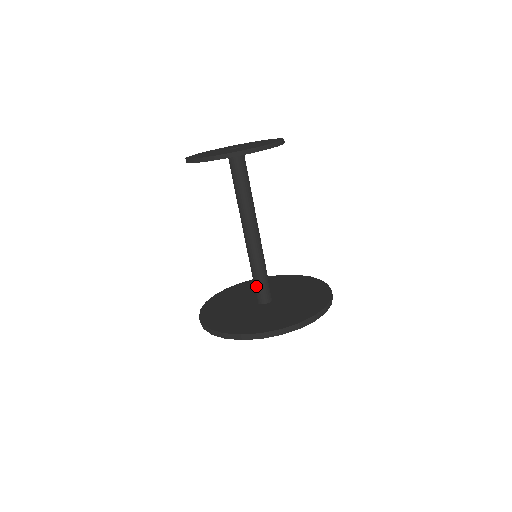
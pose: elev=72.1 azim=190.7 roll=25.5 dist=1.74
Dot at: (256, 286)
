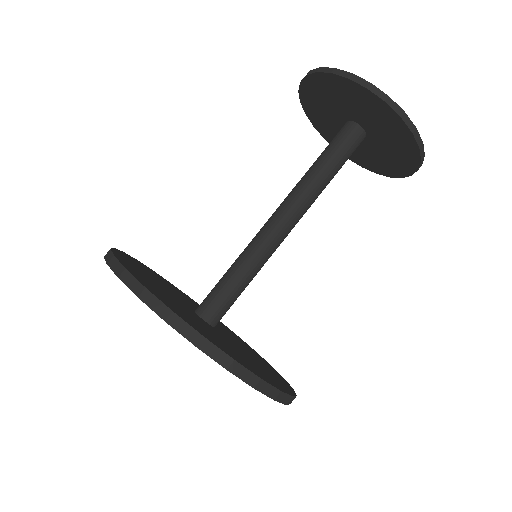
Dot at: (216, 285)
